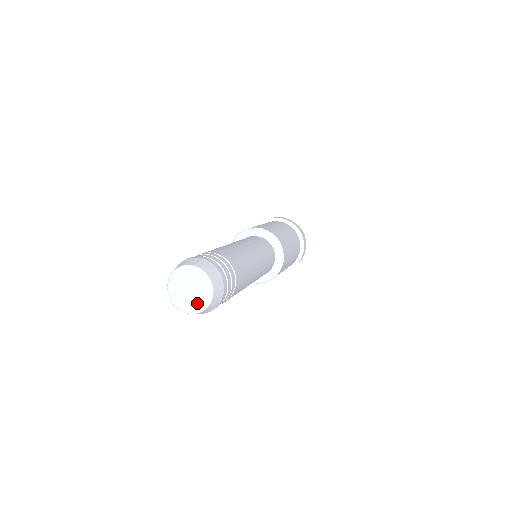
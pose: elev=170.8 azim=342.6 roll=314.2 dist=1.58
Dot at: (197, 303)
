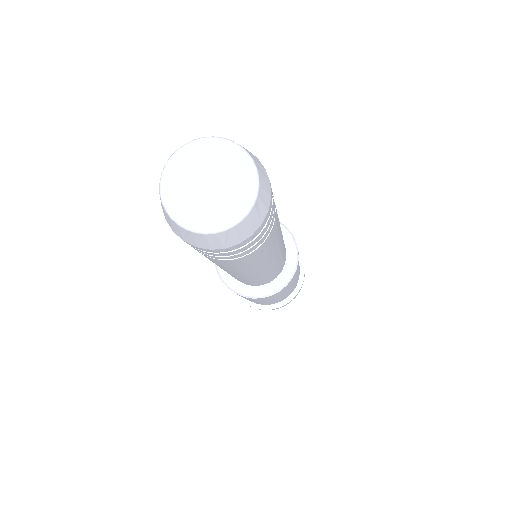
Dot at: (199, 212)
